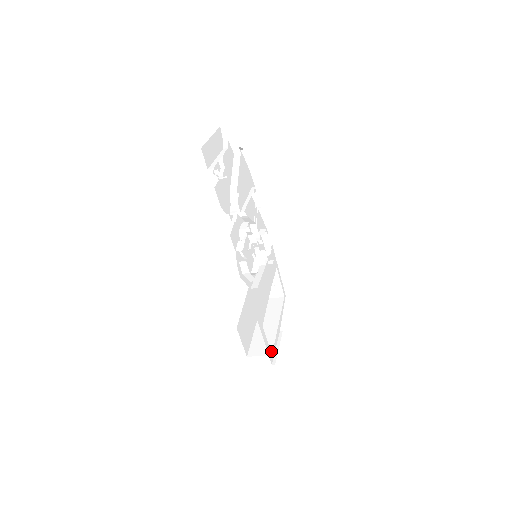
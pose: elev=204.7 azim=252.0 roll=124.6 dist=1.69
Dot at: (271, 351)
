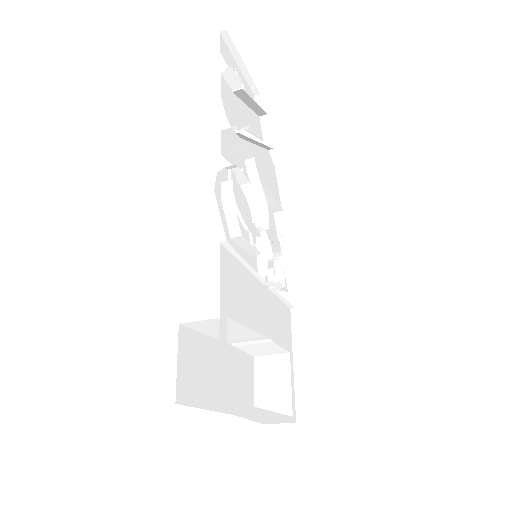
Dot at: (229, 400)
